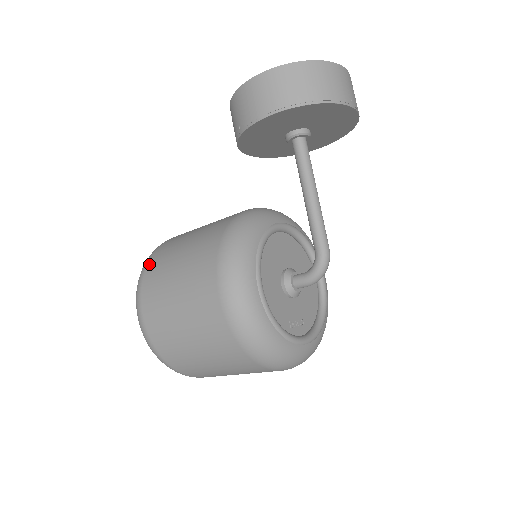
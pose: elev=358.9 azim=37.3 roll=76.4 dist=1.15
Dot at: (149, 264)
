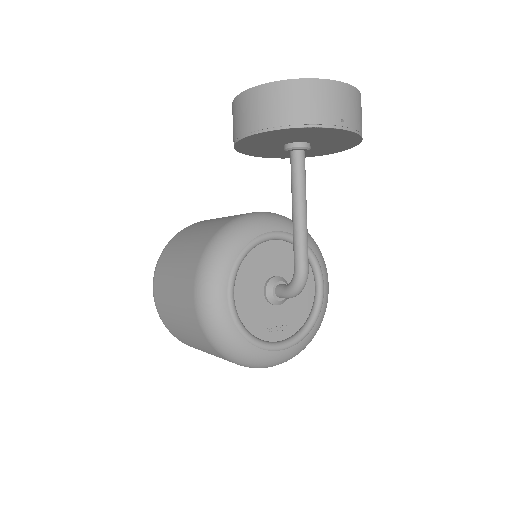
Dot at: (166, 248)
